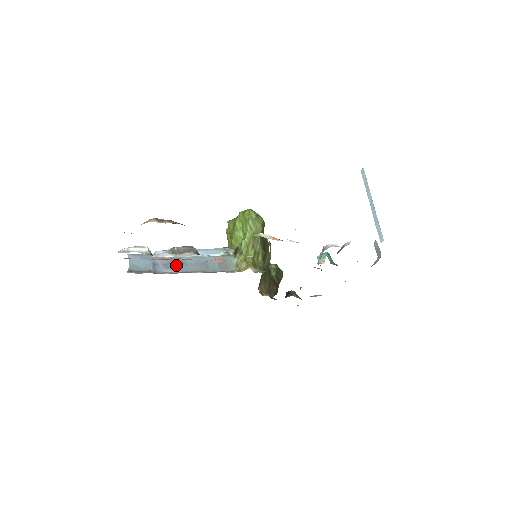
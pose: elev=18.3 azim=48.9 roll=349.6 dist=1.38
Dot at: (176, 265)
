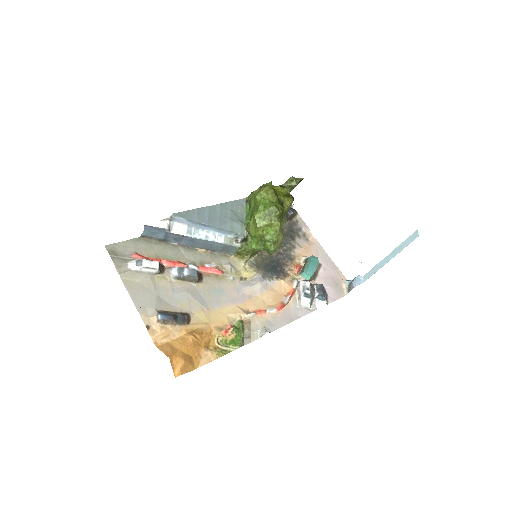
Dot at: (185, 241)
